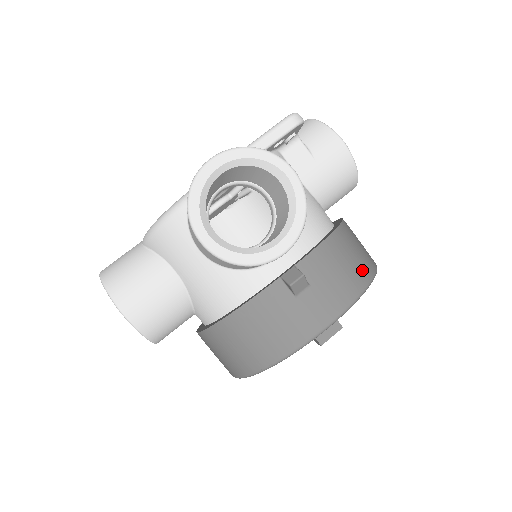
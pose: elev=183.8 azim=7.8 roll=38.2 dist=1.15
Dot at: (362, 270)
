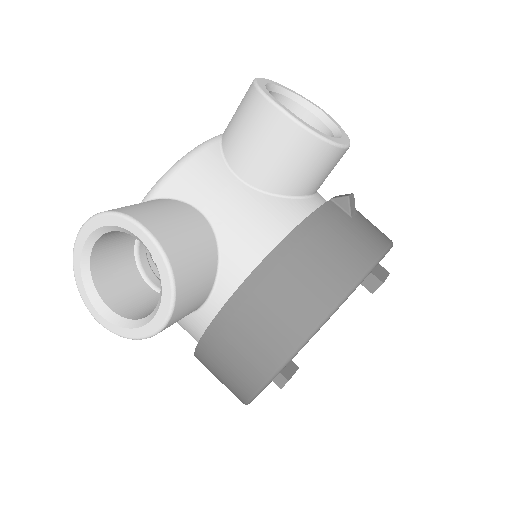
Dot at: occluded
